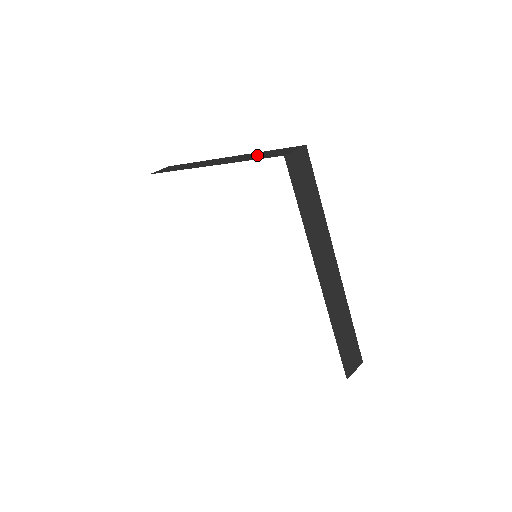
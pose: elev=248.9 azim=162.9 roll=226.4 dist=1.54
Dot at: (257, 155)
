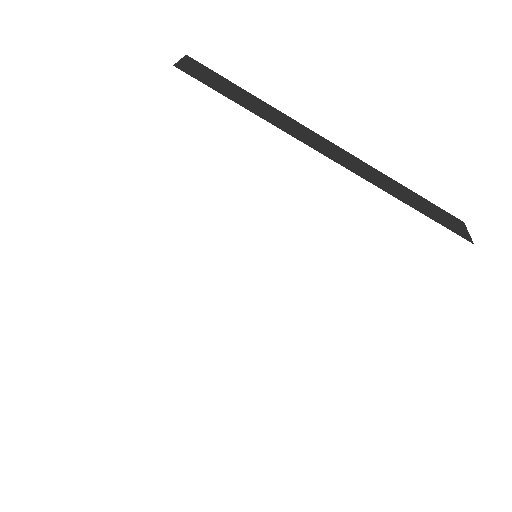
Dot at: occluded
